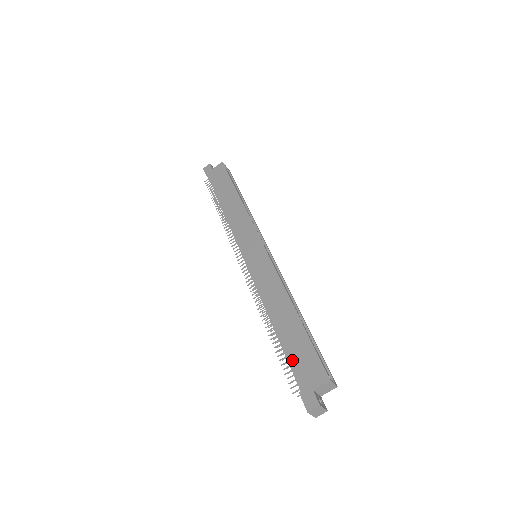
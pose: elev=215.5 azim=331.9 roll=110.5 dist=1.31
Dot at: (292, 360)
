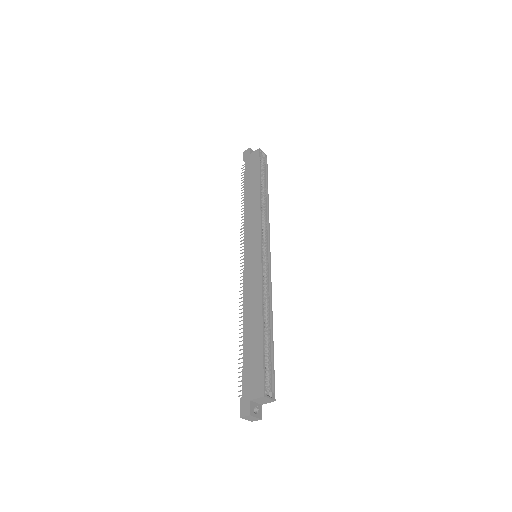
Dot at: (245, 367)
